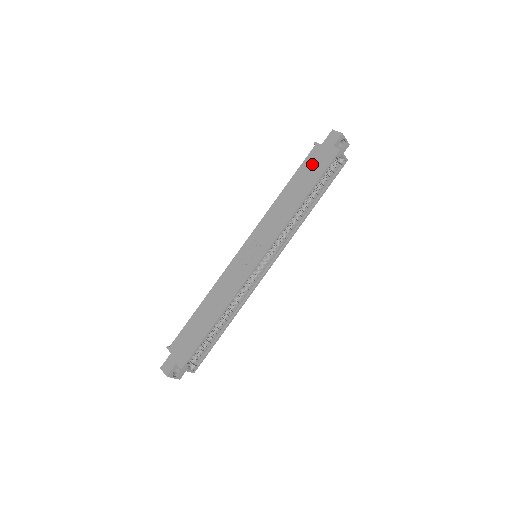
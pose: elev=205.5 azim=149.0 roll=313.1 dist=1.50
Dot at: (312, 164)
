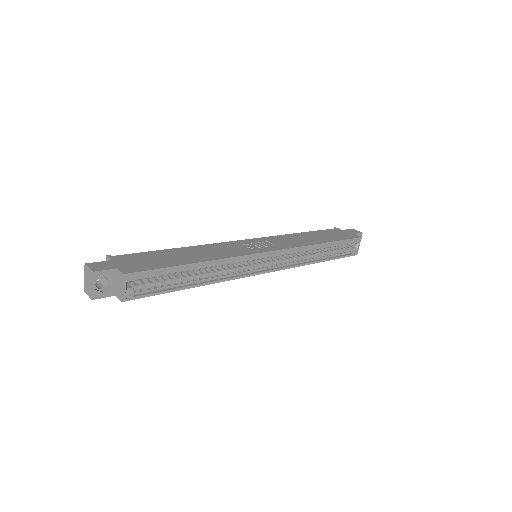
Dot at: (333, 233)
